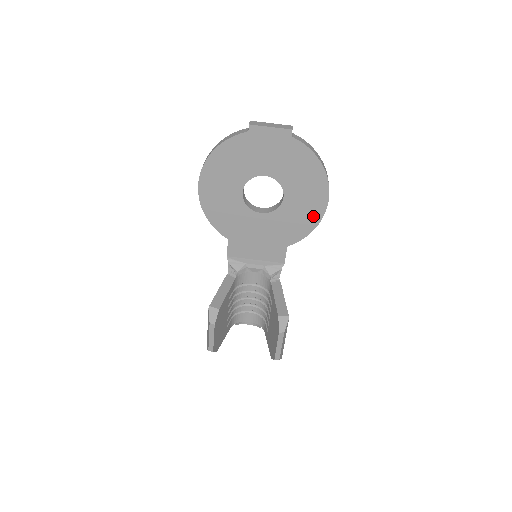
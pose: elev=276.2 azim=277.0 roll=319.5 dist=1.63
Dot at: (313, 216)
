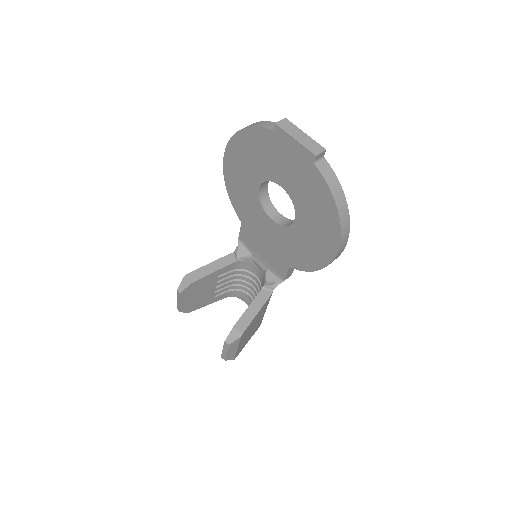
Dot at: (318, 258)
